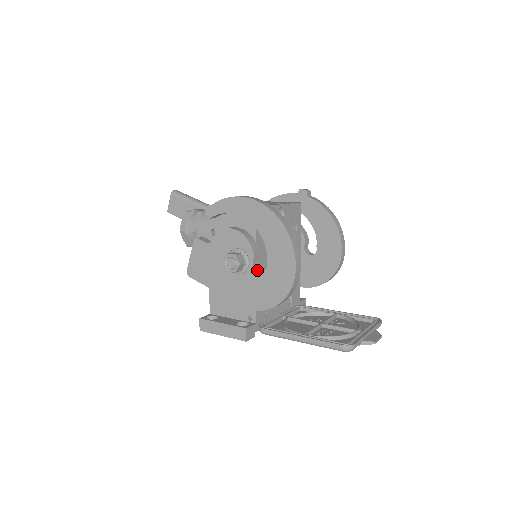
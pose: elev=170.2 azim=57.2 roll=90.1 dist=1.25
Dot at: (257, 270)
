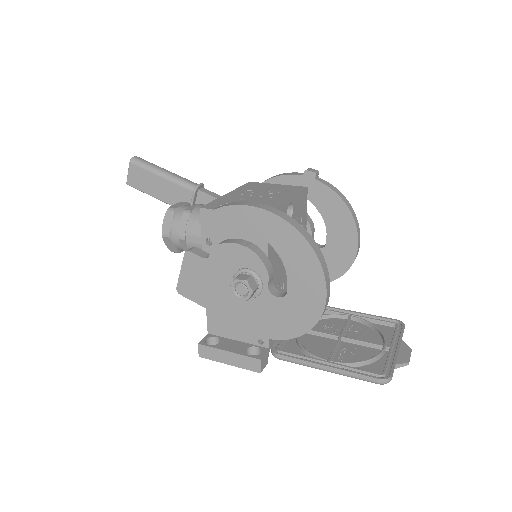
Dot at: (273, 295)
